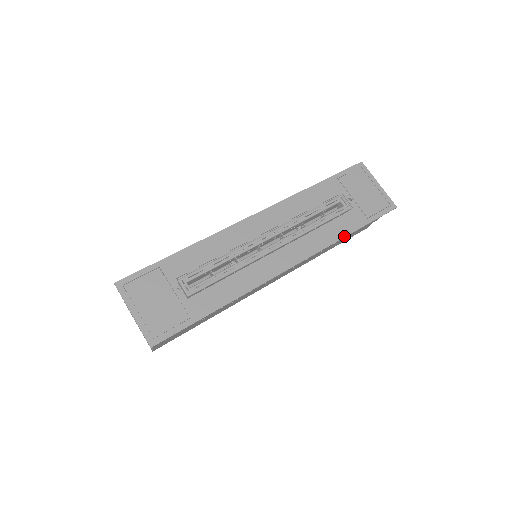
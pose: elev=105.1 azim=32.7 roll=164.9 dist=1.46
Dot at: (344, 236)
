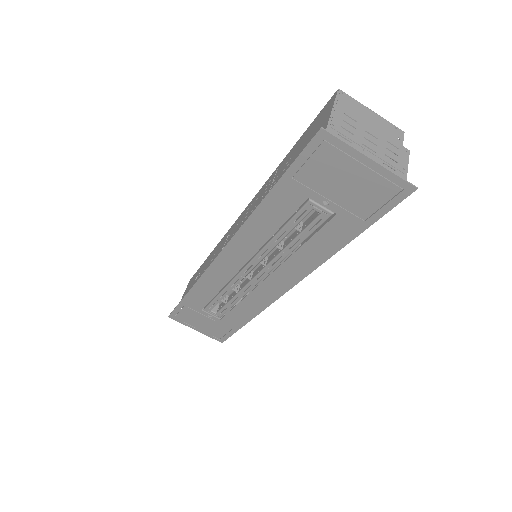
Dot at: (336, 251)
